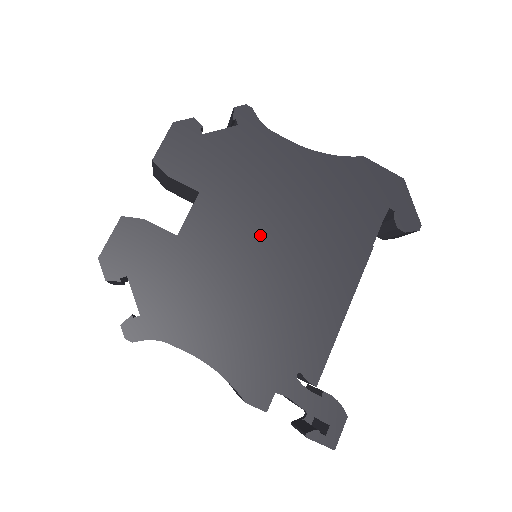
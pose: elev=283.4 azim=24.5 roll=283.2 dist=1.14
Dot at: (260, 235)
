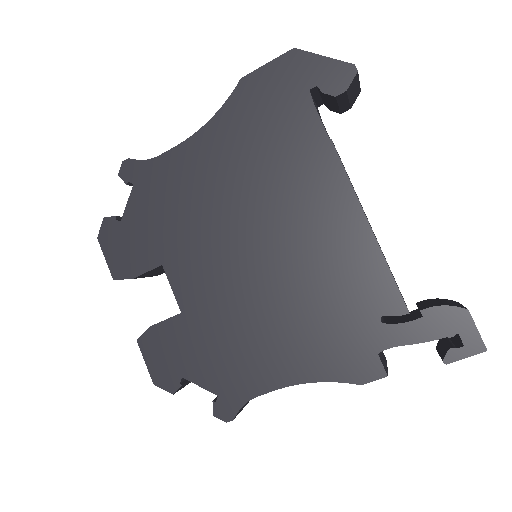
Dot at: (233, 244)
